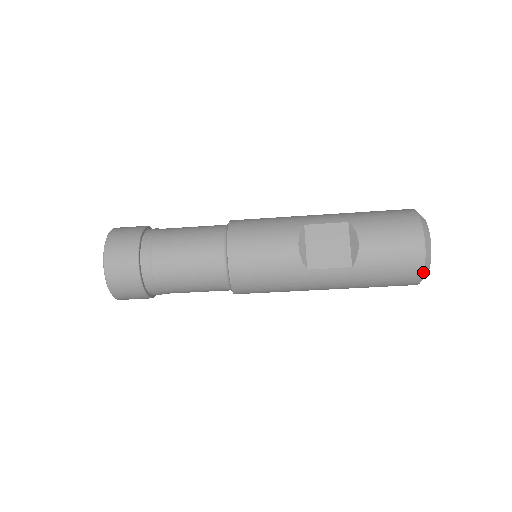
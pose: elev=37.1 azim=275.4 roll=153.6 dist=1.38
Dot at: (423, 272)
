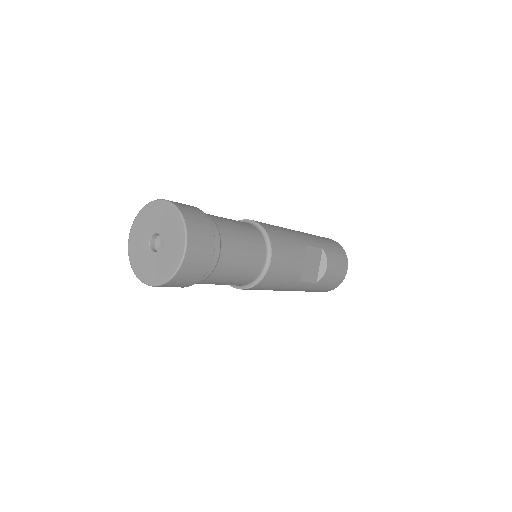
Dot at: occluded
